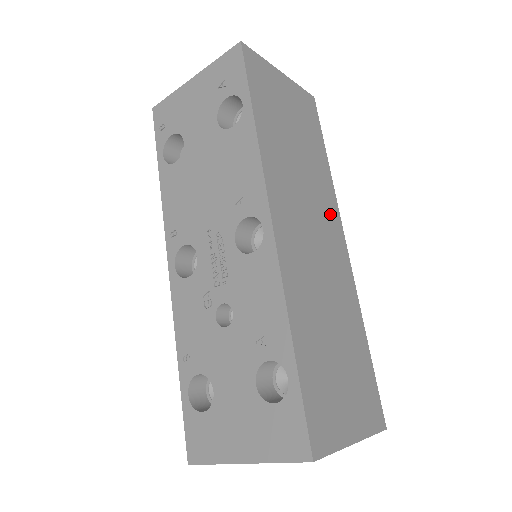
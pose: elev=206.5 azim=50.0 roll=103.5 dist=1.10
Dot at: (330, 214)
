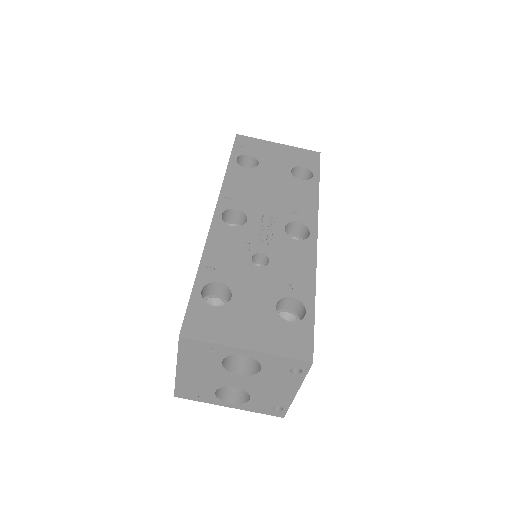
Dot at: occluded
